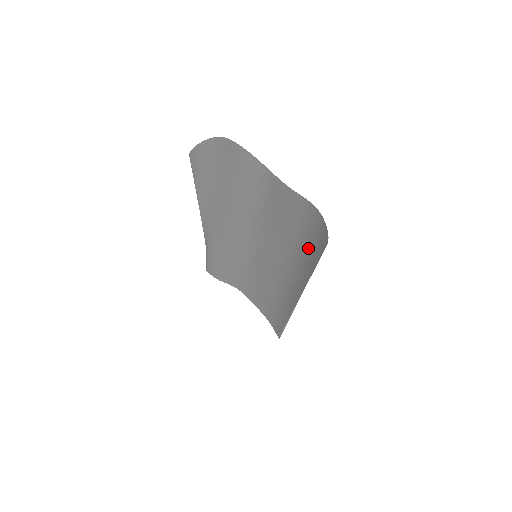
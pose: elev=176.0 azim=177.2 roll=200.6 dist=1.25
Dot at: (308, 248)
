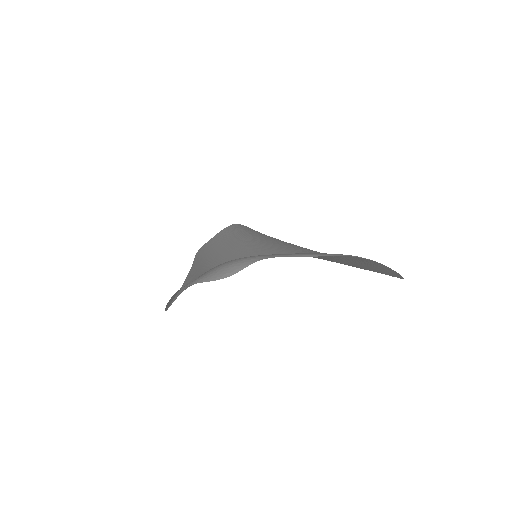
Dot at: occluded
